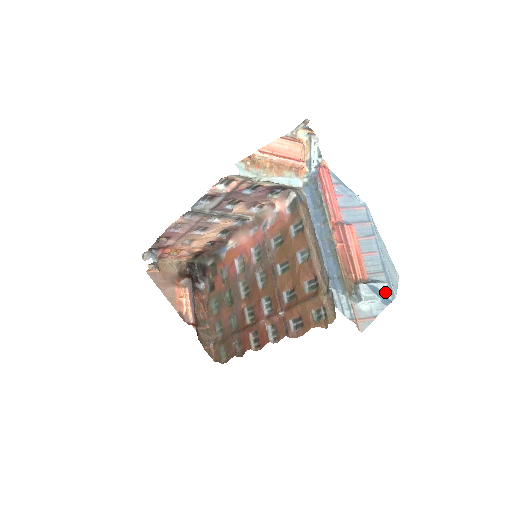
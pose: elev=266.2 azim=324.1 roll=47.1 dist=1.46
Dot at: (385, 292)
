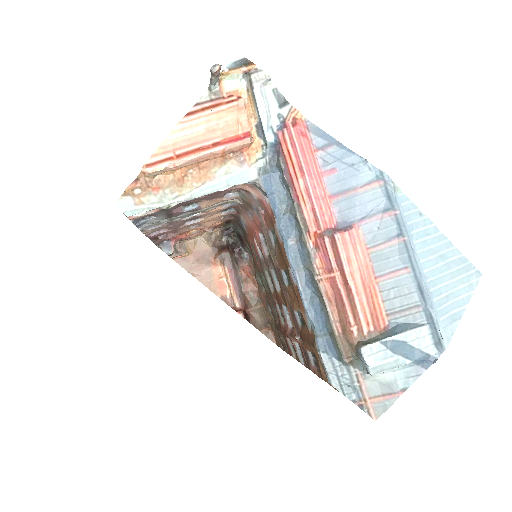
Dot at: (422, 344)
